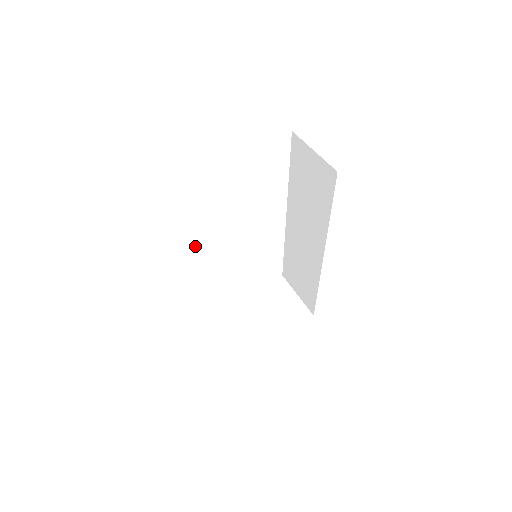
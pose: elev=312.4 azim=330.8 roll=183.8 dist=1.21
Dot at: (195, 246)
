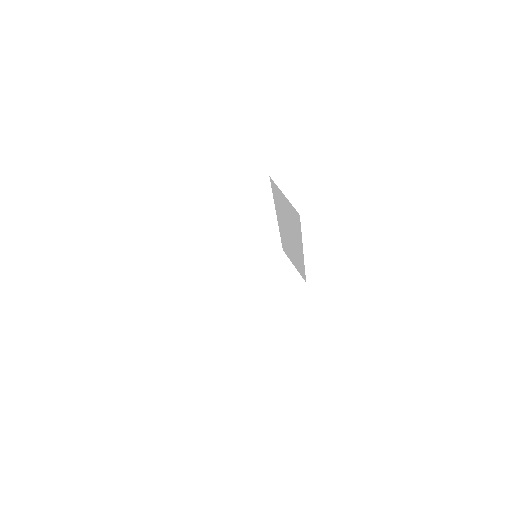
Dot at: (212, 257)
